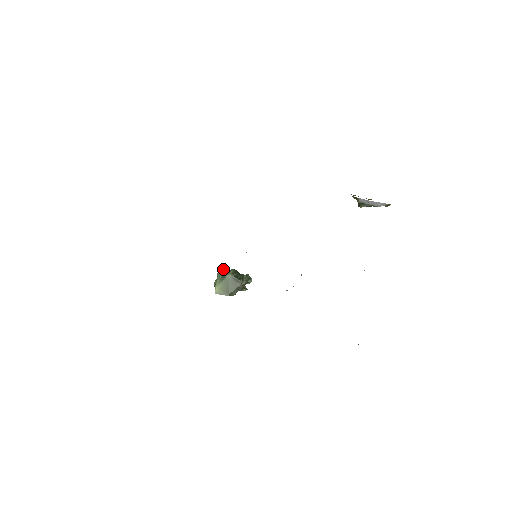
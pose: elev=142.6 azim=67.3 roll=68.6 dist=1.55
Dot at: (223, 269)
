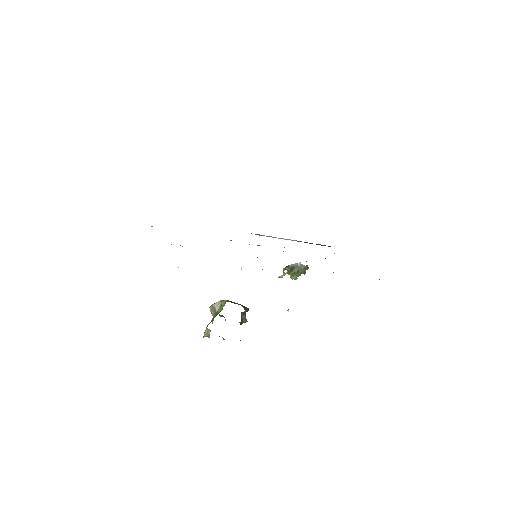
Dot at: occluded
